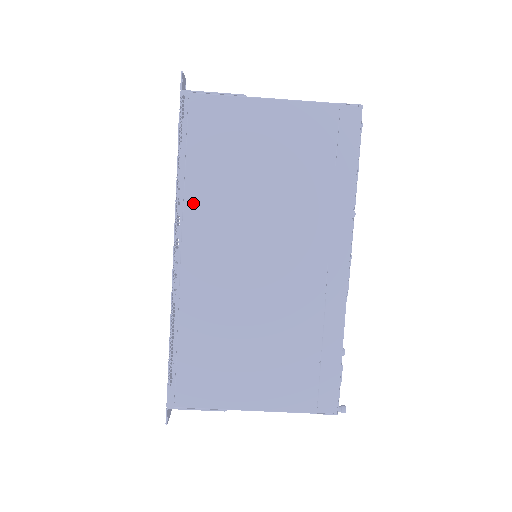
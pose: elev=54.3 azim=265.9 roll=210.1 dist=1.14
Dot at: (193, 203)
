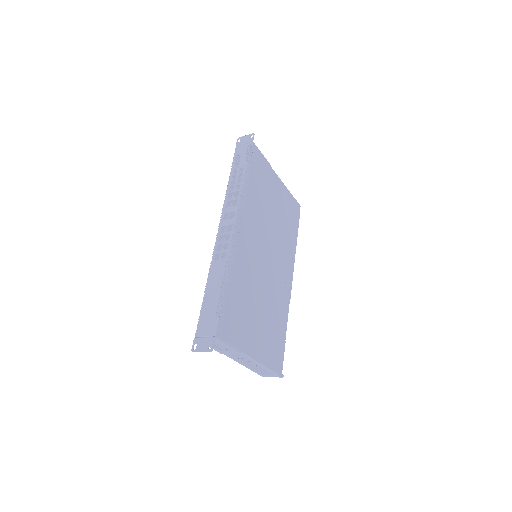
Dot at: (248, 203)
